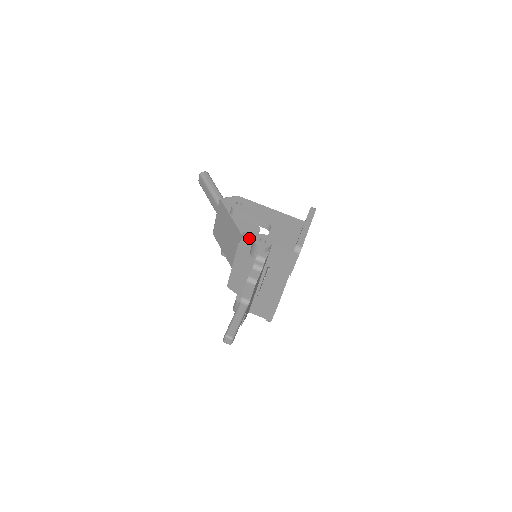
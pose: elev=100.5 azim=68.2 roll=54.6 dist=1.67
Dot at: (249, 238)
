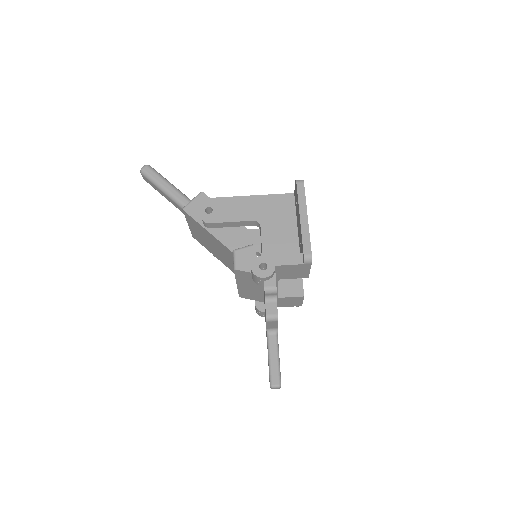
Dot at: (242, 258)
